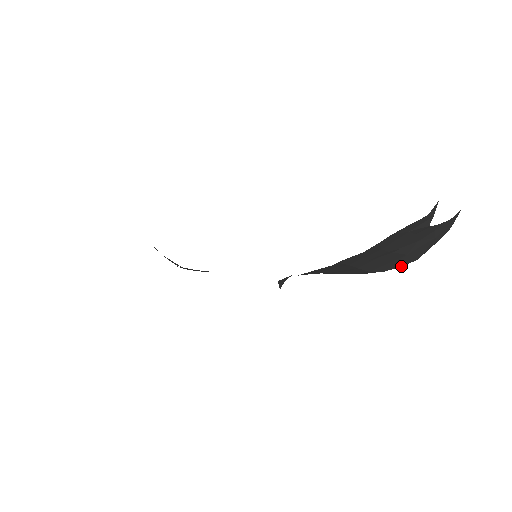
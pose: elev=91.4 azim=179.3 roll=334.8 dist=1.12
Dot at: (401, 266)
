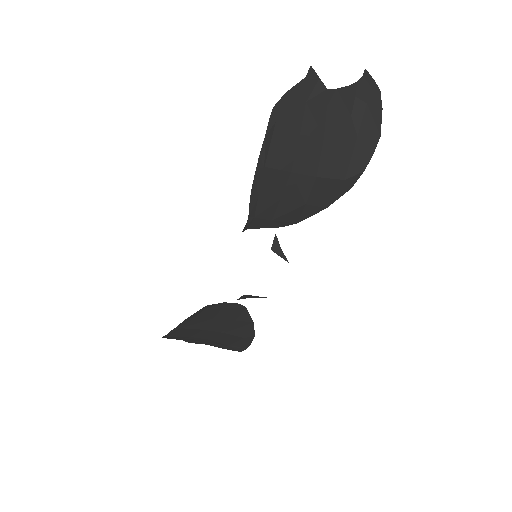
Dot at: (372, 154)
